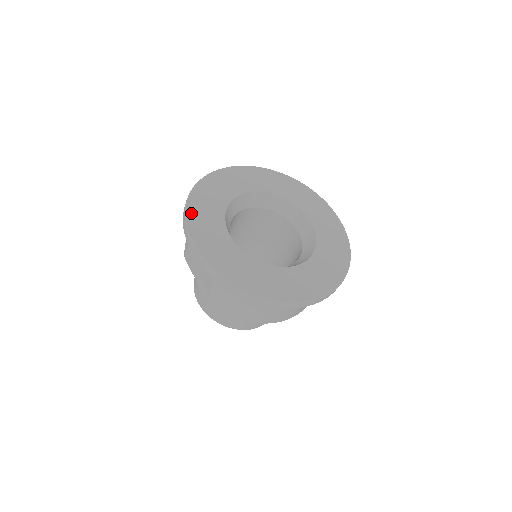
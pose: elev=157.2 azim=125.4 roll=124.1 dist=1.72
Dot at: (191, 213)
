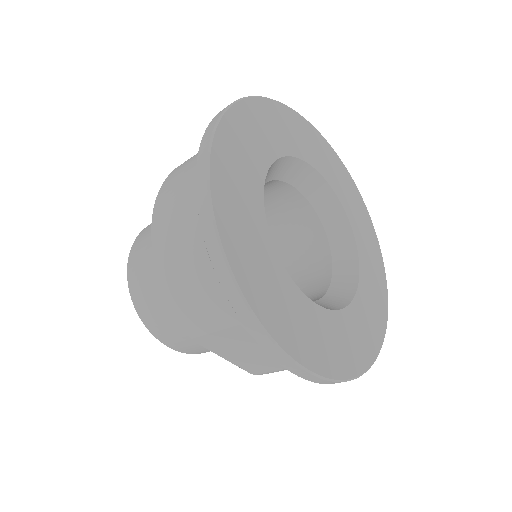
Dot at: (261, 310)
